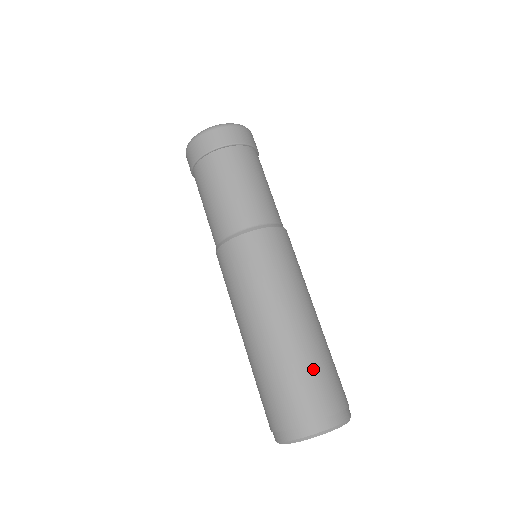
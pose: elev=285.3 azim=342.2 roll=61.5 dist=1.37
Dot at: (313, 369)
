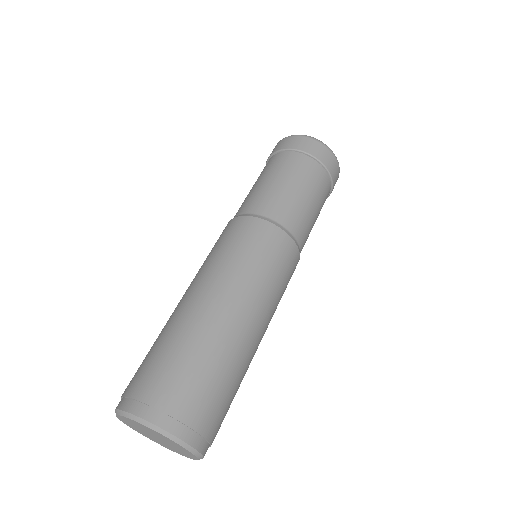
Dot at: (171, 349)
